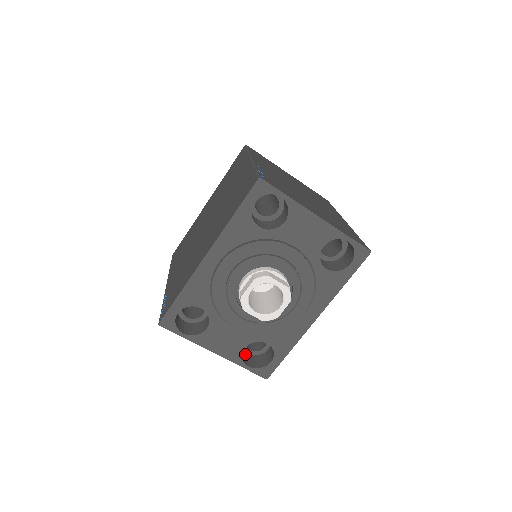
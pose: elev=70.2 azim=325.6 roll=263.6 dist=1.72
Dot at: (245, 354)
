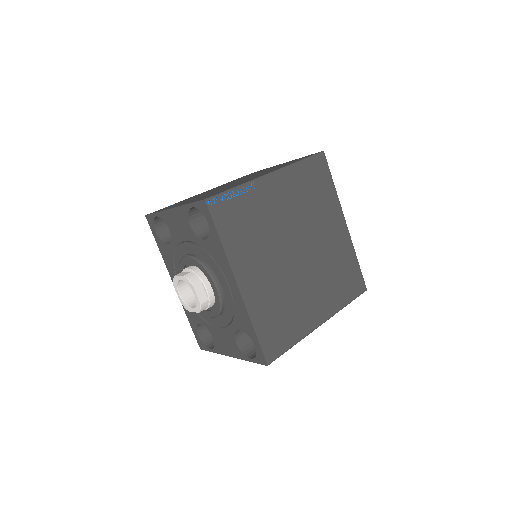
Dot at: occluded
